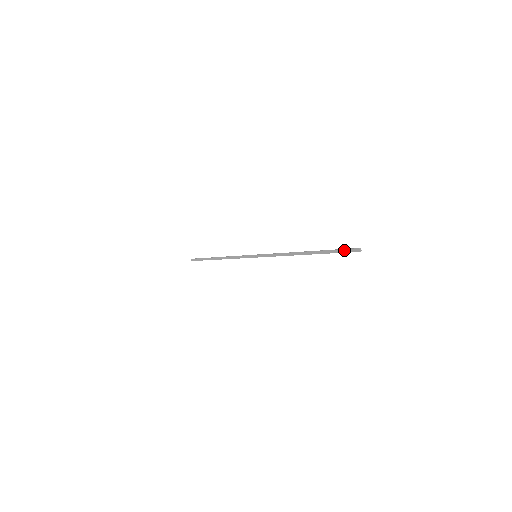
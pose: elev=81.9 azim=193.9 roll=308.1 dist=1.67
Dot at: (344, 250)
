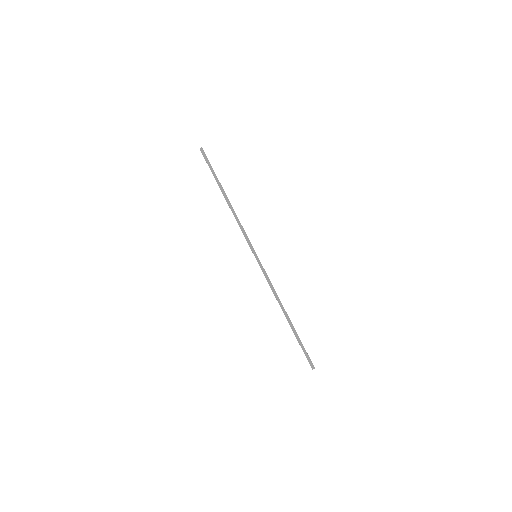
Dot at: (307, 356)
